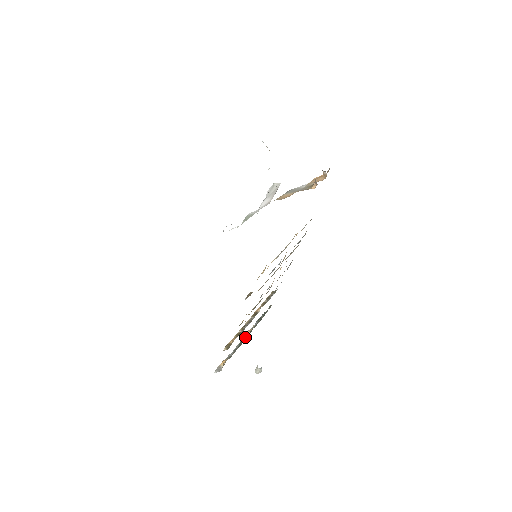
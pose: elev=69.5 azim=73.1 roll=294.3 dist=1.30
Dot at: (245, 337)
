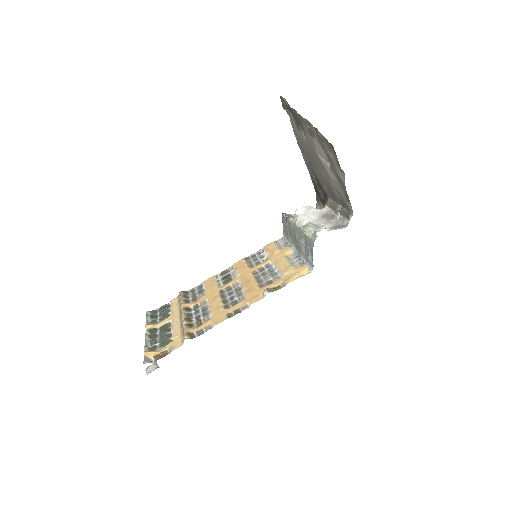
Dot at: (169, 330)
